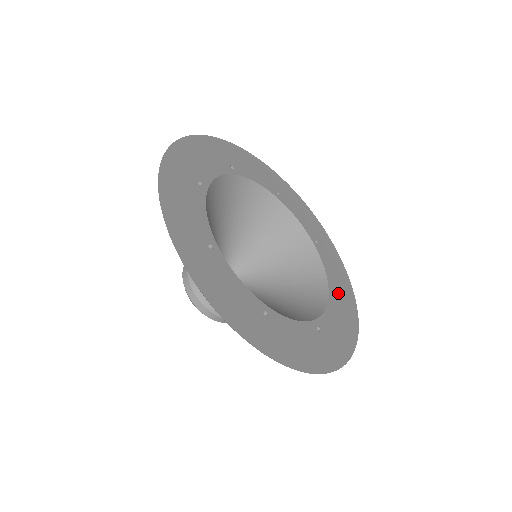
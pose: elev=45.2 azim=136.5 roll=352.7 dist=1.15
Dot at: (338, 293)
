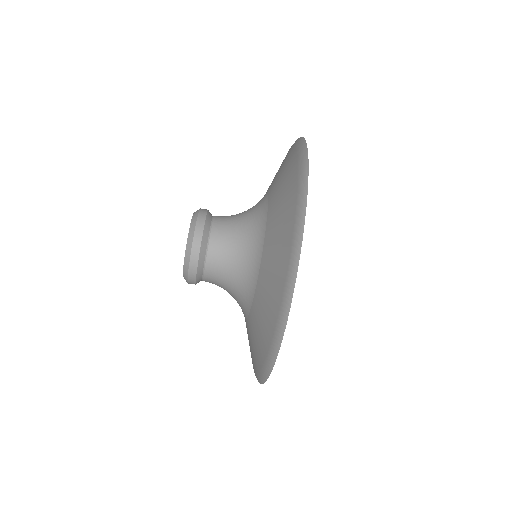
Dot at: occluded
